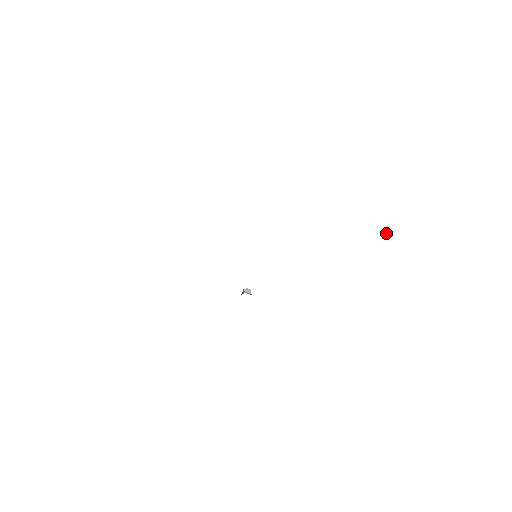
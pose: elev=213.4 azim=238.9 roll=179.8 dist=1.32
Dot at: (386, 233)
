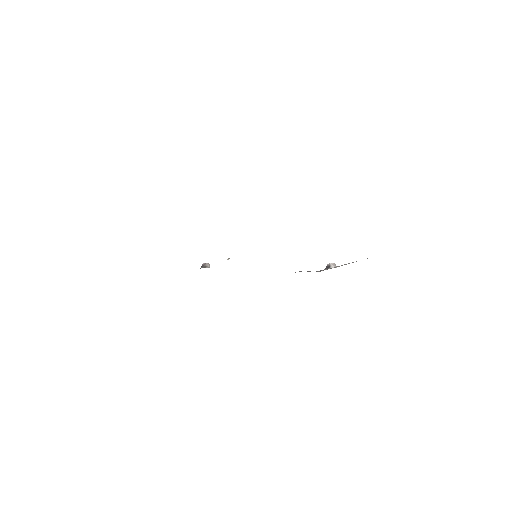
Dot at: (333, 265)
